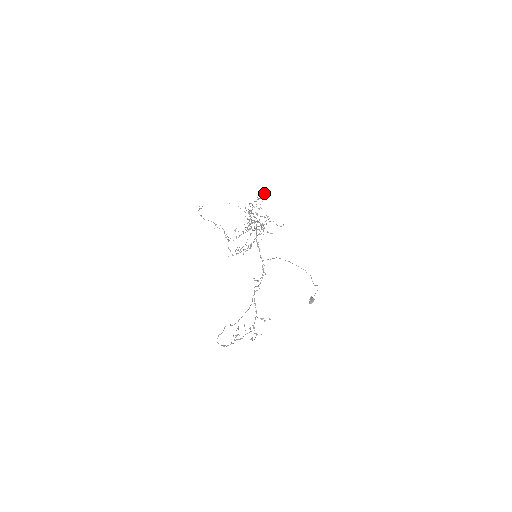
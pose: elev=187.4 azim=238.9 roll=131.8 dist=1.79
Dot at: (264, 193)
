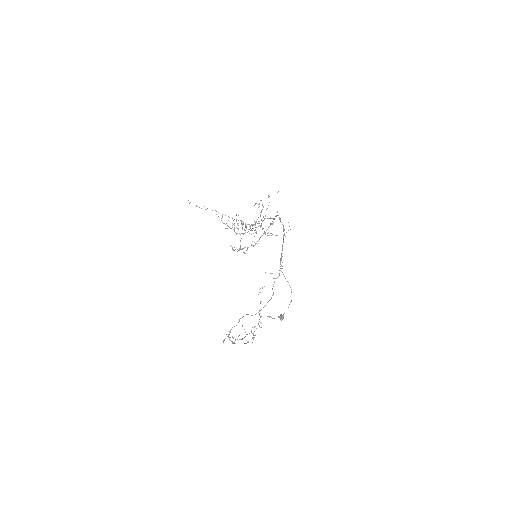
Dot at: (268, 197)
